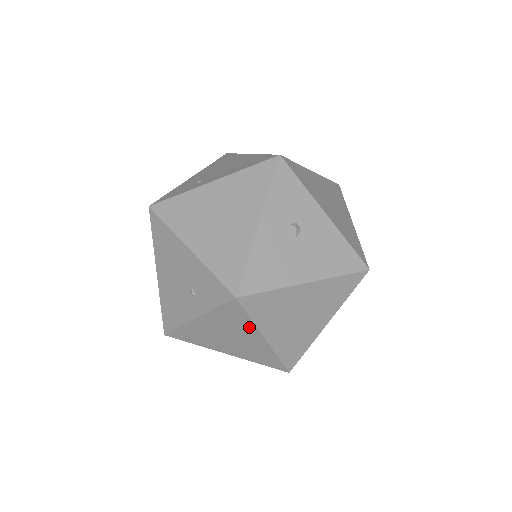
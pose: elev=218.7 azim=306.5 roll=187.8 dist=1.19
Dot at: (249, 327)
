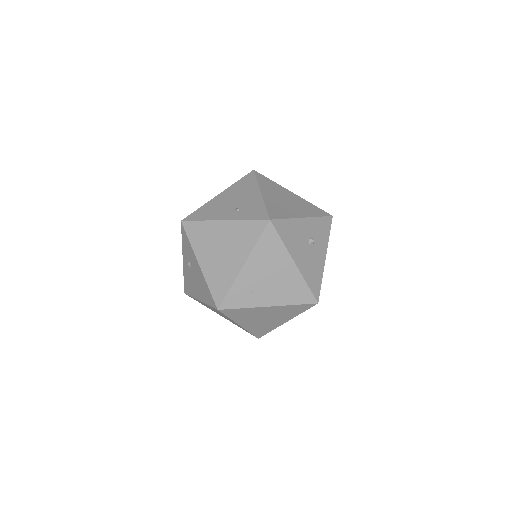
Dot at: (247, 248)
